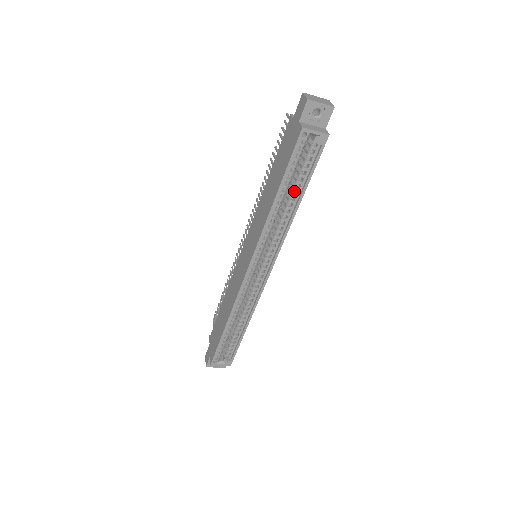
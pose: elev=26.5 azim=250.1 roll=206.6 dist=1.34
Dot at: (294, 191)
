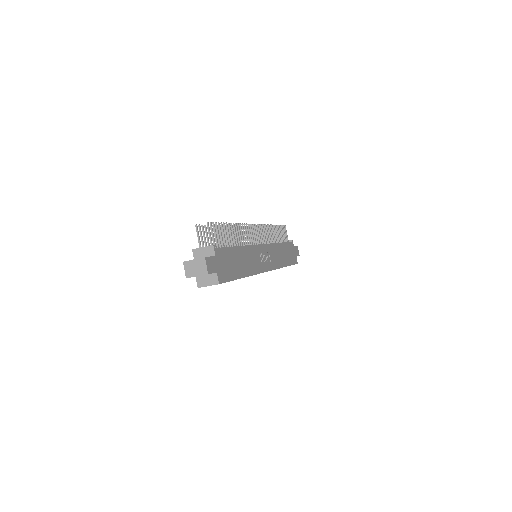
Dot at: occluded
